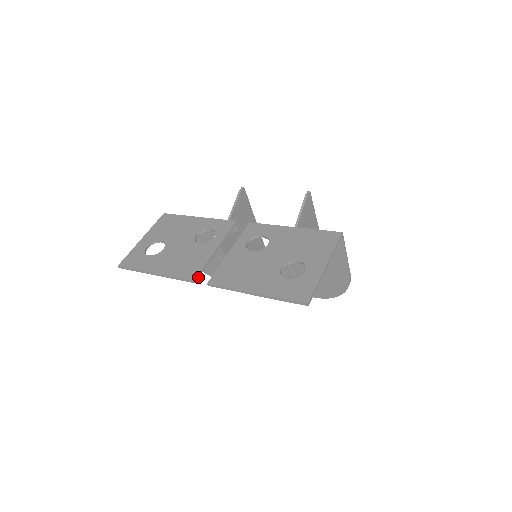
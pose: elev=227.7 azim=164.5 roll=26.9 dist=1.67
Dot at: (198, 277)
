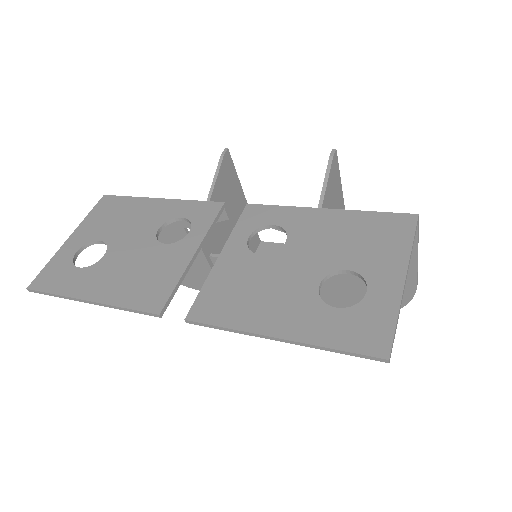
Dot at: (167, 306)
